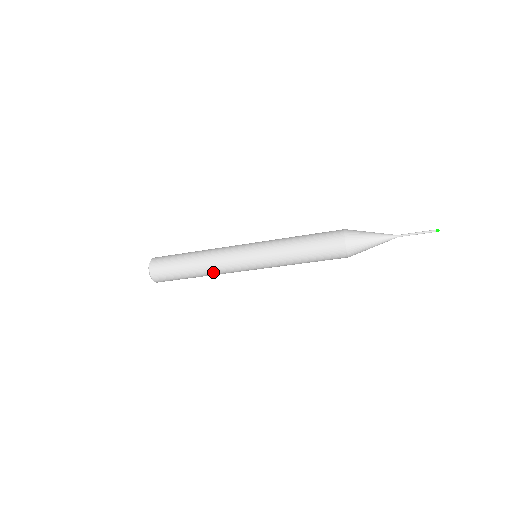
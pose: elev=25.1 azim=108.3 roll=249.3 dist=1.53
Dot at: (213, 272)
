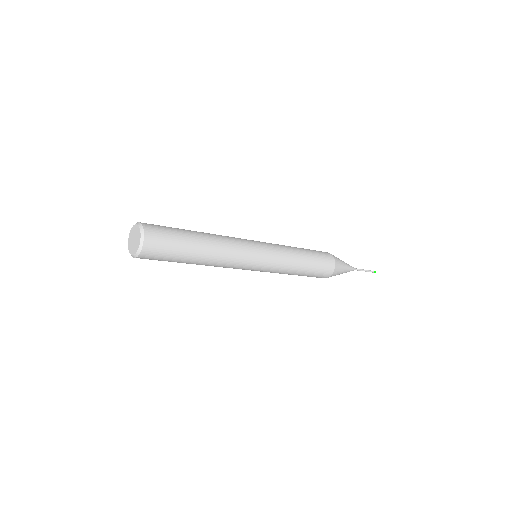
Dot at: (221, 257)
